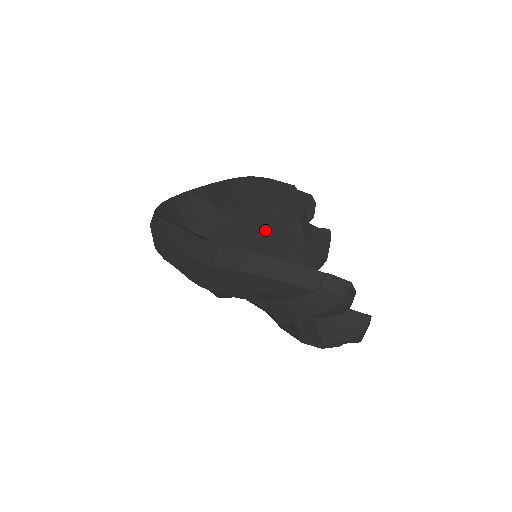
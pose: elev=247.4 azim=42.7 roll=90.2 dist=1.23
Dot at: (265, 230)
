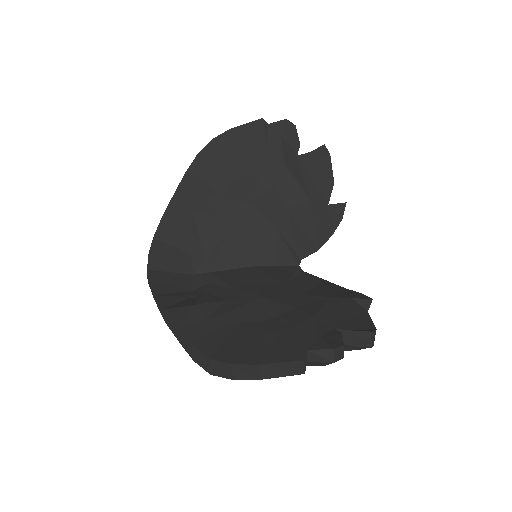
Dot at: (254, 207)
